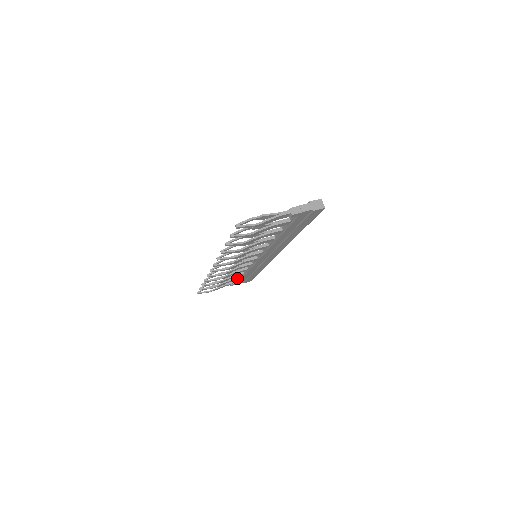
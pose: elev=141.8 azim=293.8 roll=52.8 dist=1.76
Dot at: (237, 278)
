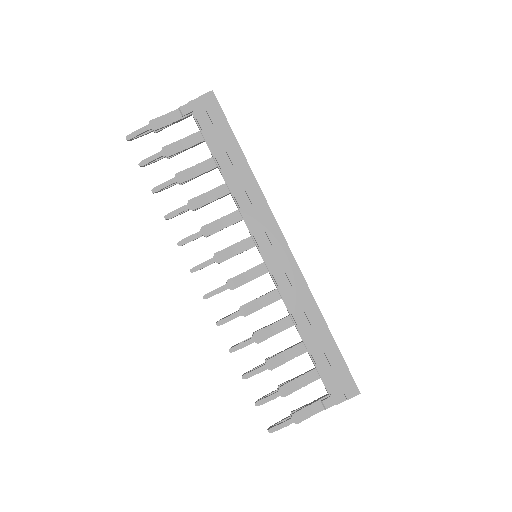
Dot at: (200, 143)
